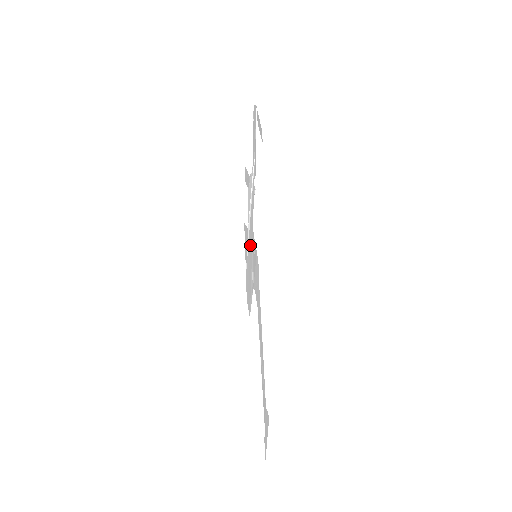
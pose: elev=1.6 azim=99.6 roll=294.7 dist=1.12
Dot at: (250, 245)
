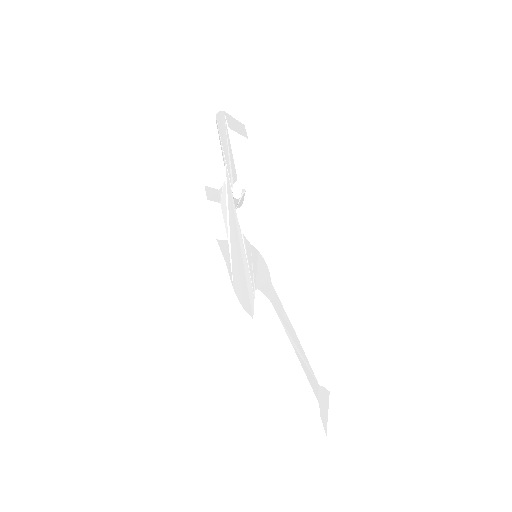
Dot at: (236, 253)
